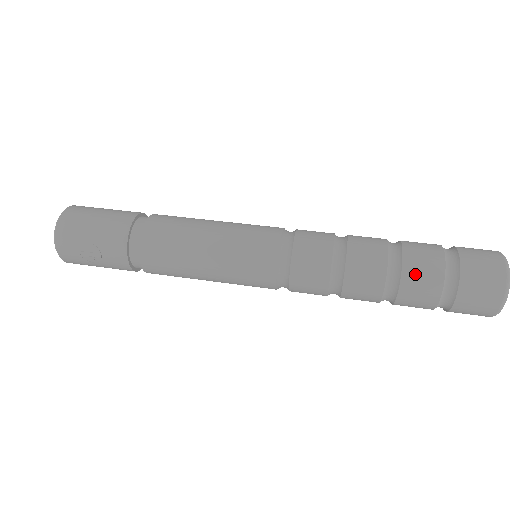
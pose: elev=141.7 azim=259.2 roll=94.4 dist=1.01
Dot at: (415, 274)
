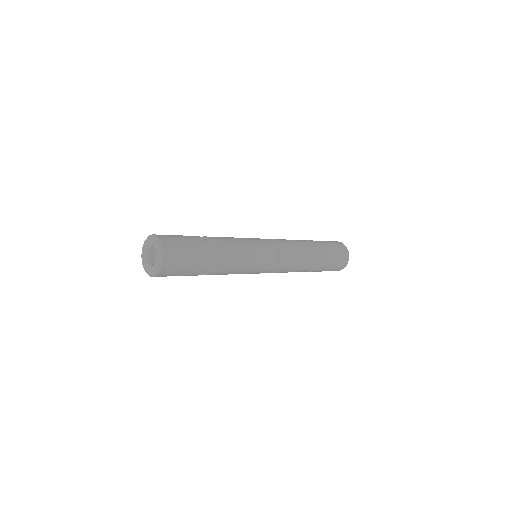
Dot at: (324, 260)
